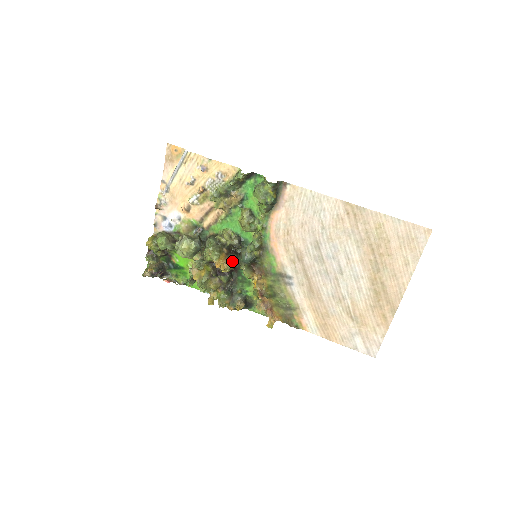
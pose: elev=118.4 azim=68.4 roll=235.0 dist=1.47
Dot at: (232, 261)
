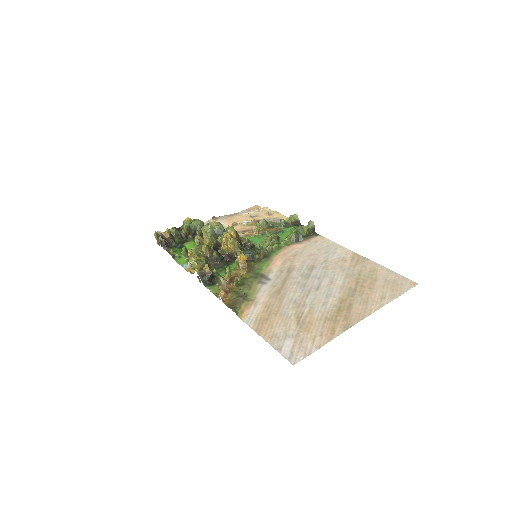
Dot at: (238, 242)
